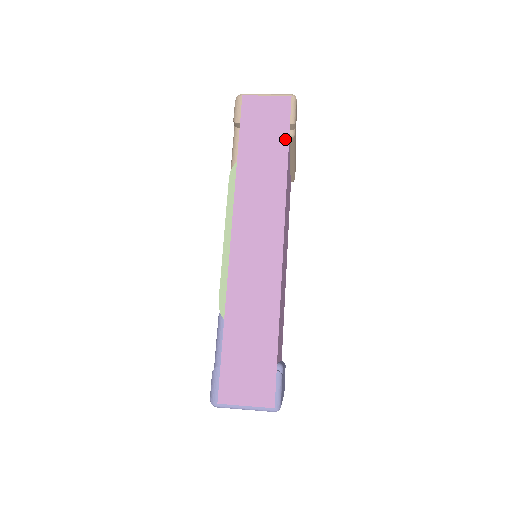
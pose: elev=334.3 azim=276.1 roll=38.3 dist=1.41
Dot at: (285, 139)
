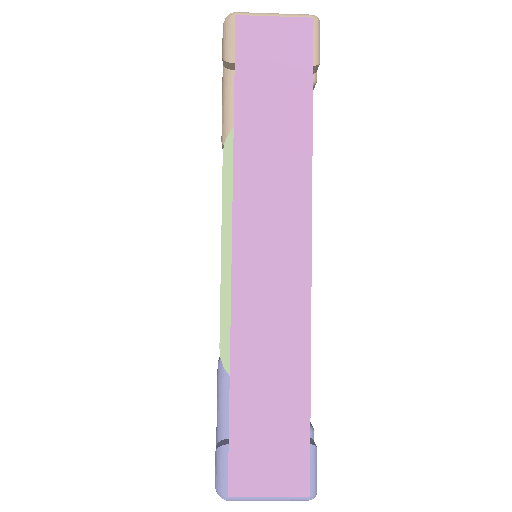
Dot at: (307, 90)
